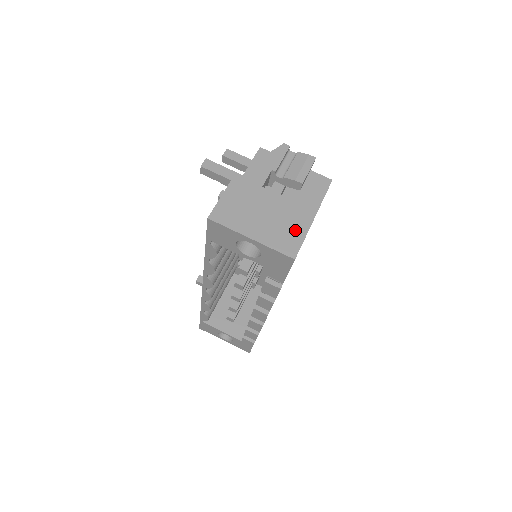
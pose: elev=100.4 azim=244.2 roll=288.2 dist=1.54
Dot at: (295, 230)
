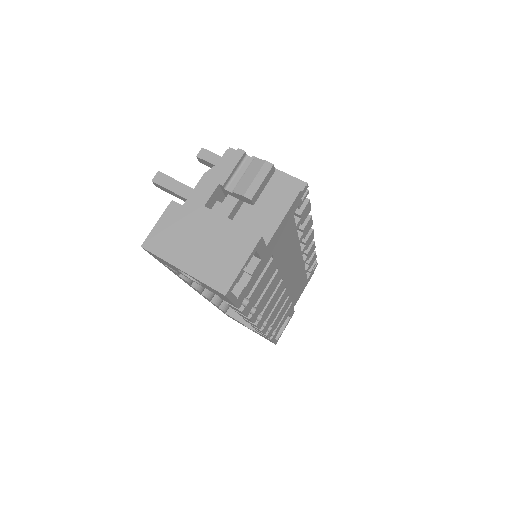
Dot at: (232, 259)
